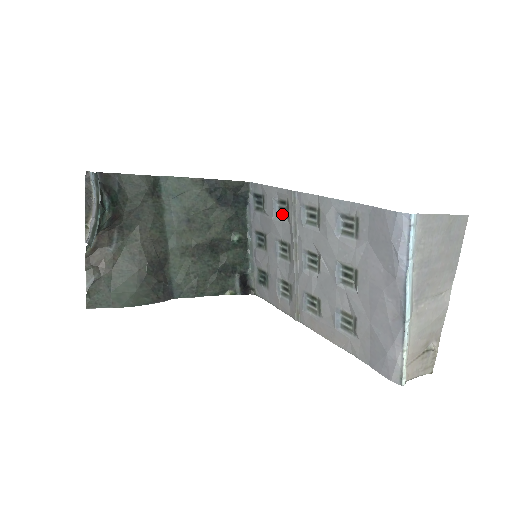
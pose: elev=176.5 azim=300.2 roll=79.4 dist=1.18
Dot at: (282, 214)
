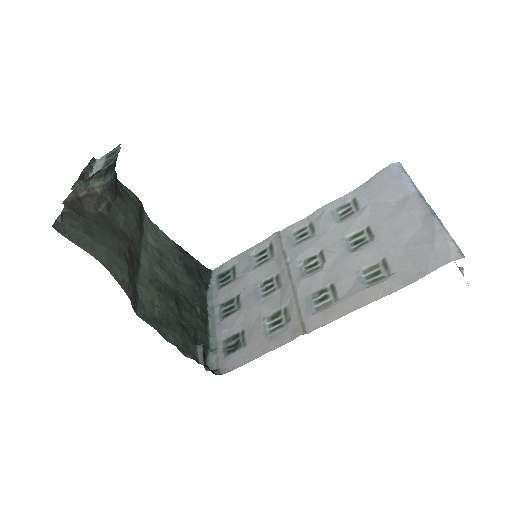
Dot at: (262, 262)
